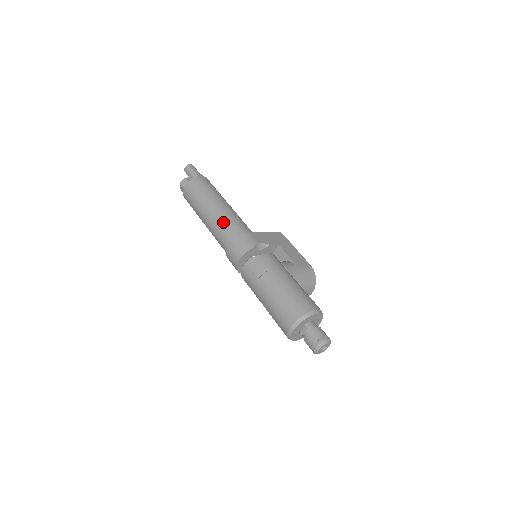
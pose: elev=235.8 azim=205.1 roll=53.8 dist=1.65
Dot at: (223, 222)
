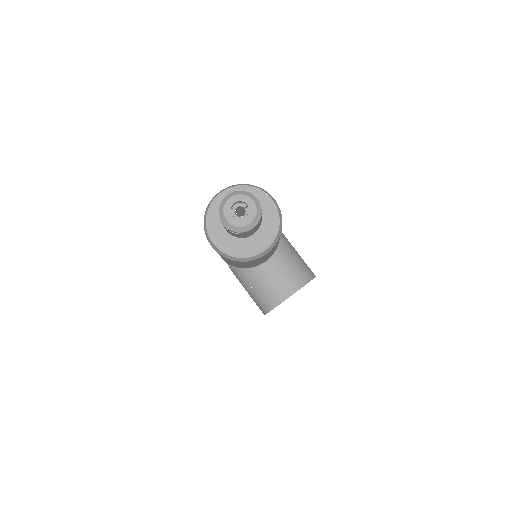
Dot at: occluded
